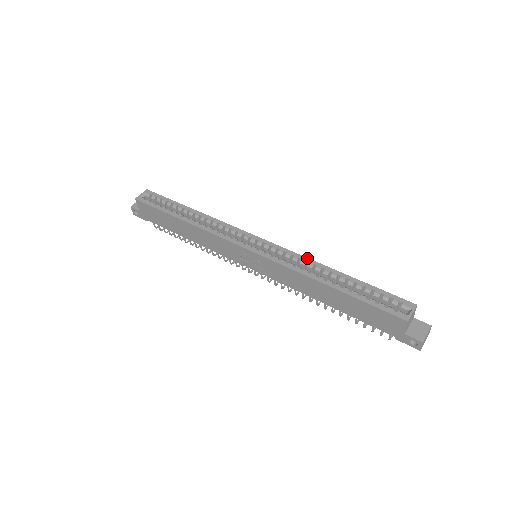
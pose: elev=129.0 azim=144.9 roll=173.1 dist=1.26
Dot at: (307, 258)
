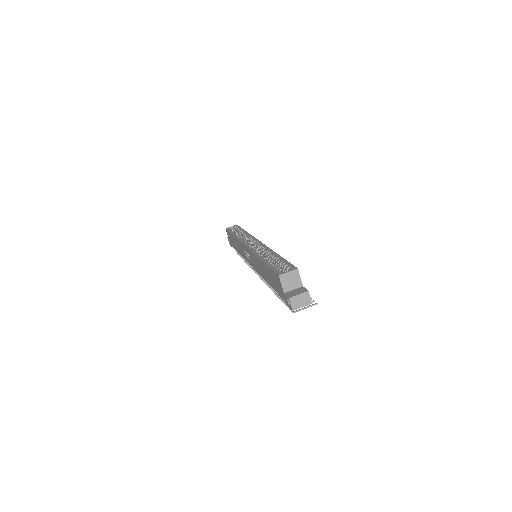
Dot at: (269, 248)
